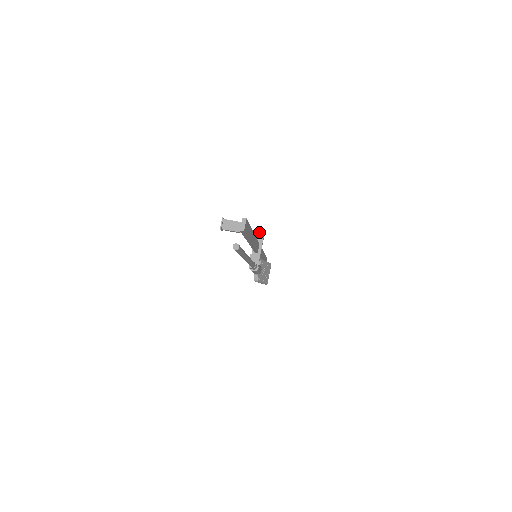
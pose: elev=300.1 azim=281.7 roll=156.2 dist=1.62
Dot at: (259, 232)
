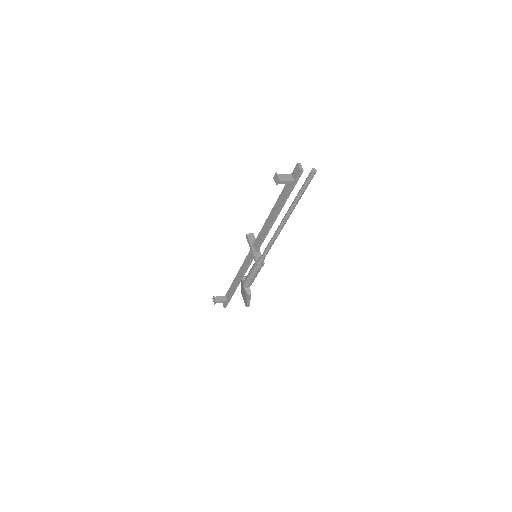
Dot at: (250, 236)
